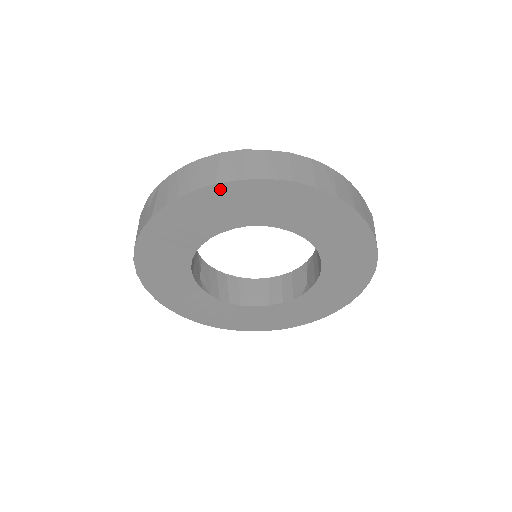
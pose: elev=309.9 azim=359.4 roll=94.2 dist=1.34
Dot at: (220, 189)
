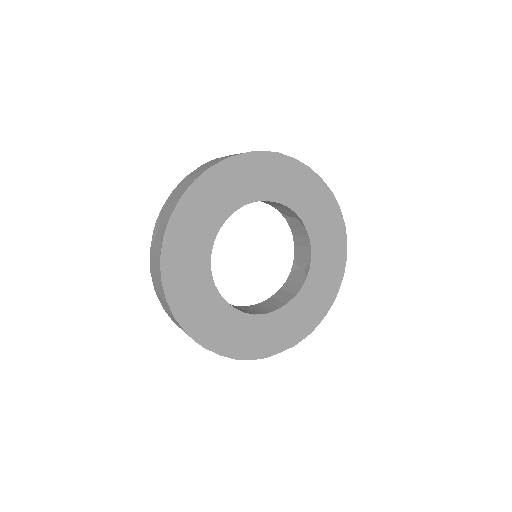
Dot at: (216, 171)
